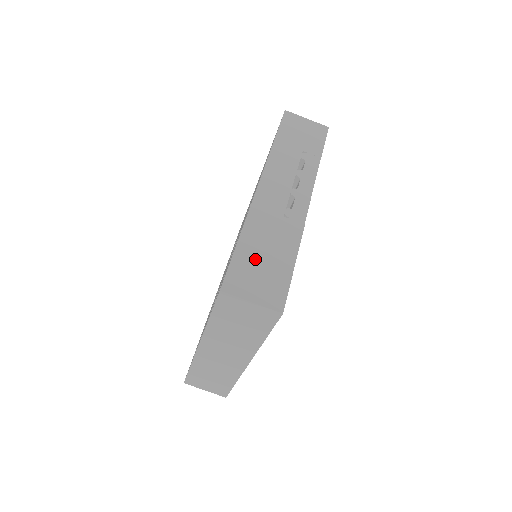
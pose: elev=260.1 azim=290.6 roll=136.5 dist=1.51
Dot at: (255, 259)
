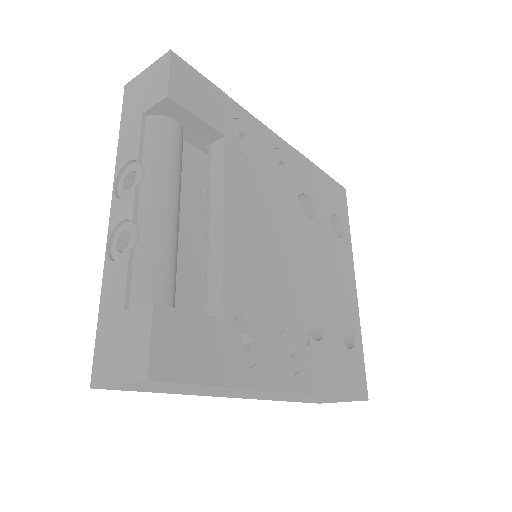
Dot at: occluded
